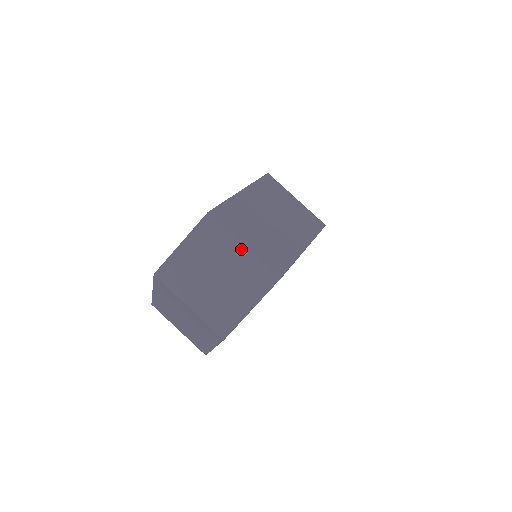
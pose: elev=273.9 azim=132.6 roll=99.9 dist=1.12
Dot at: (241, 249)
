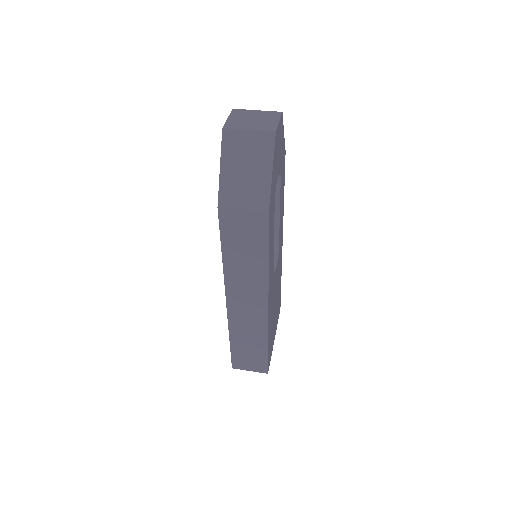
Dot at: (257, 111)
